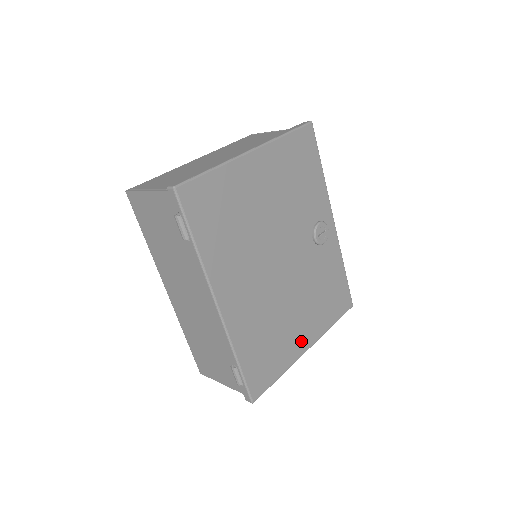
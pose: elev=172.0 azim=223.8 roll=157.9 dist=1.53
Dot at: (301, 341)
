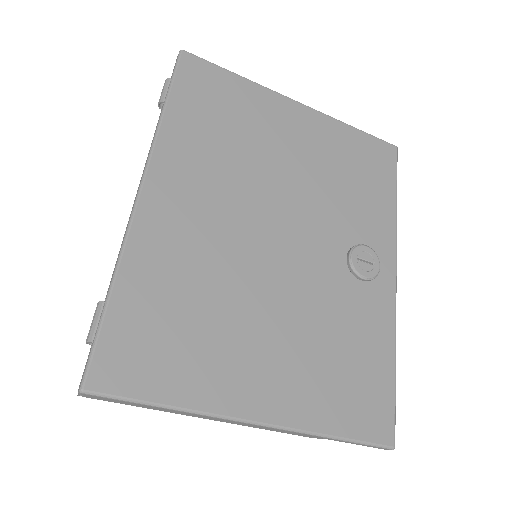
Dot at: (249, 389)
